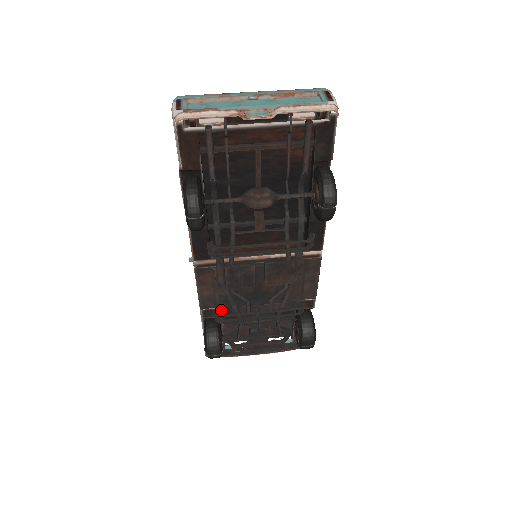
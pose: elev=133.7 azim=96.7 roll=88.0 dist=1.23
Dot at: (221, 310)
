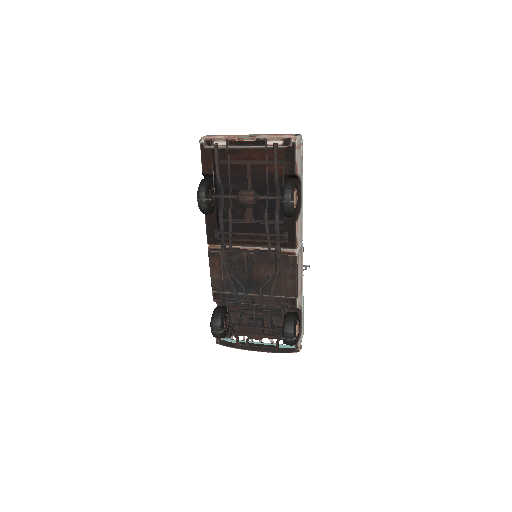
Dot at: (226, 295)
